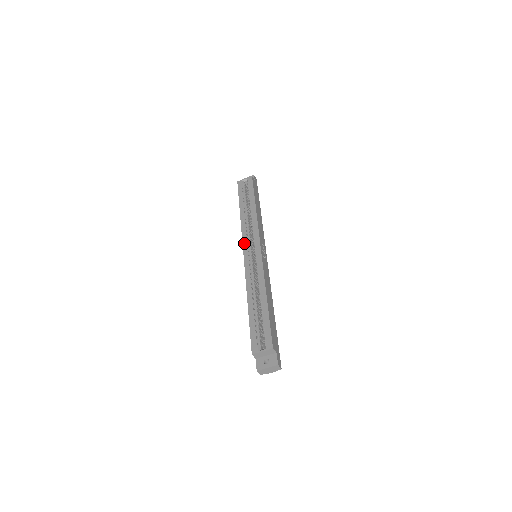
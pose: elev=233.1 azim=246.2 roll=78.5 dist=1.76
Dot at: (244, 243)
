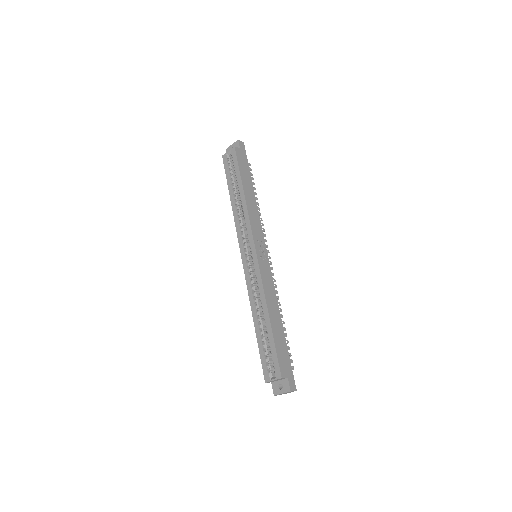
Dot at: (240, 245)
